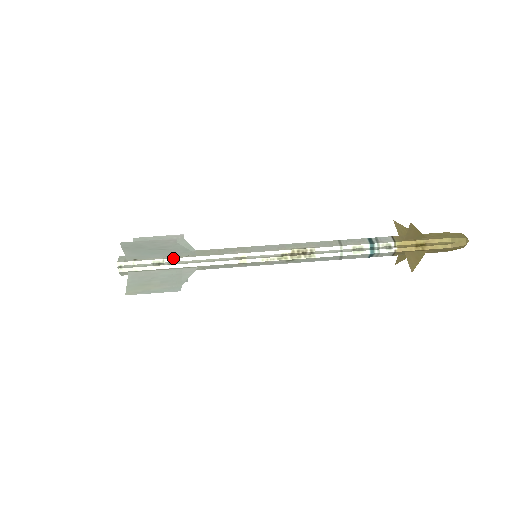
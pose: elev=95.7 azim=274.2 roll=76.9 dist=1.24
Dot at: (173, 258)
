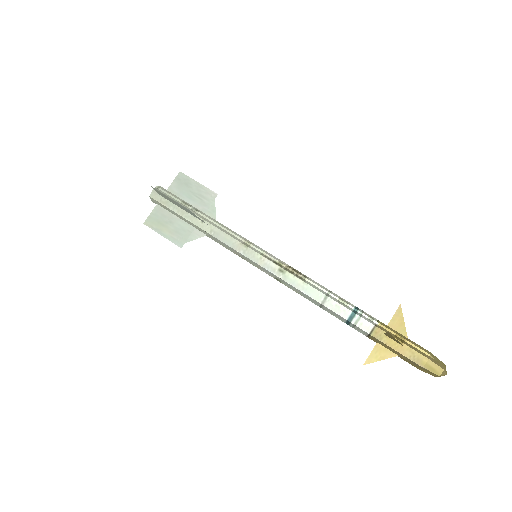
Dot at: (199, 210)
